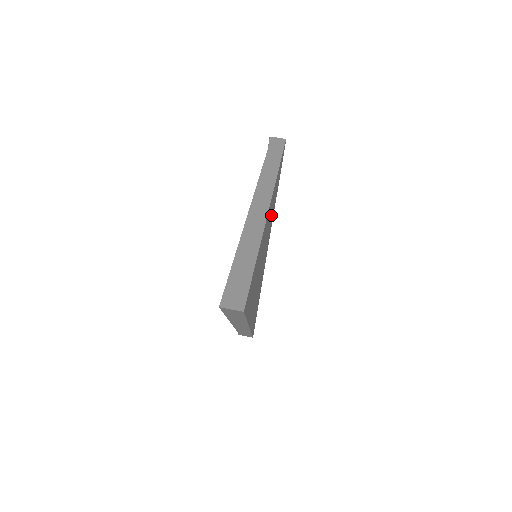
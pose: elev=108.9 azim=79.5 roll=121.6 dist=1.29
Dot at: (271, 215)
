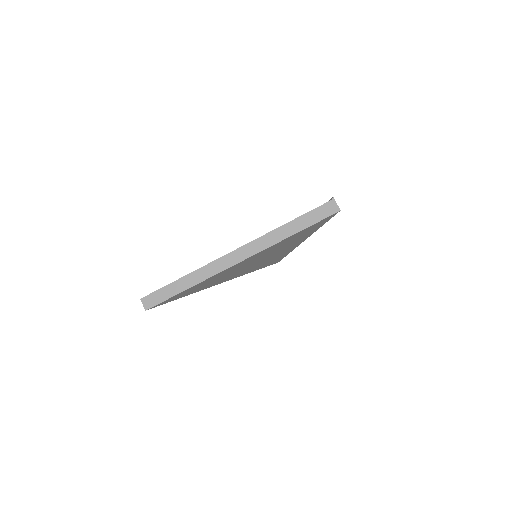
Dot at: (280, 247)
